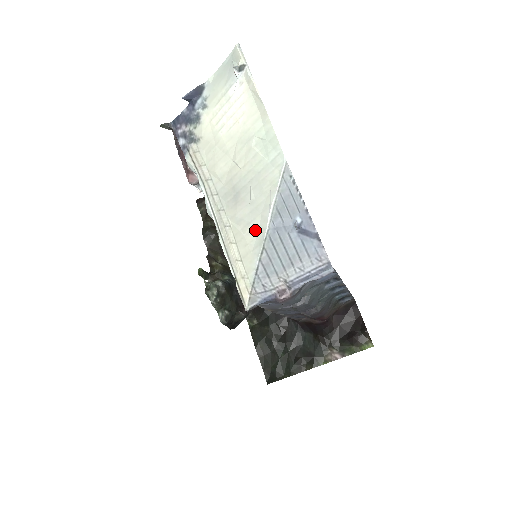
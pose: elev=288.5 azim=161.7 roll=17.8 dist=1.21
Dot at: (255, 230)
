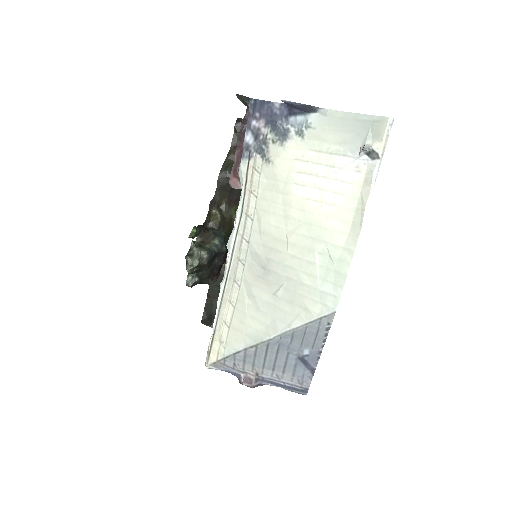
Dot at: (260, 323)
